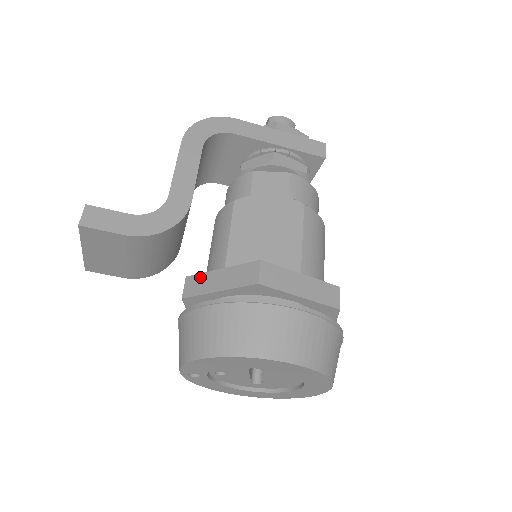
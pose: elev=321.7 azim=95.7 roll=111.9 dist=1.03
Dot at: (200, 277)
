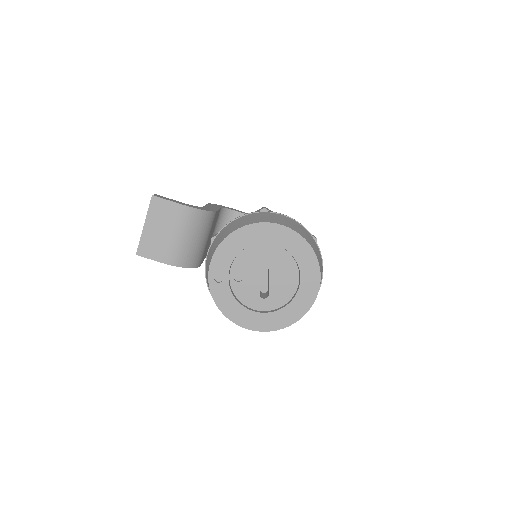
Dot at: occluded
